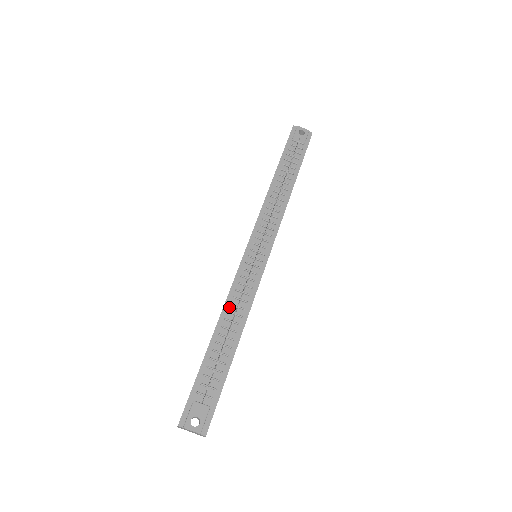
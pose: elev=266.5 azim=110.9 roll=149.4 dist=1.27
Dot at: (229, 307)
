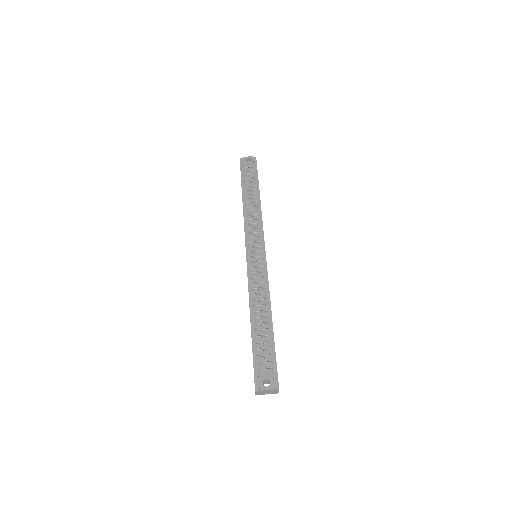
Dot at: (253, 297)
